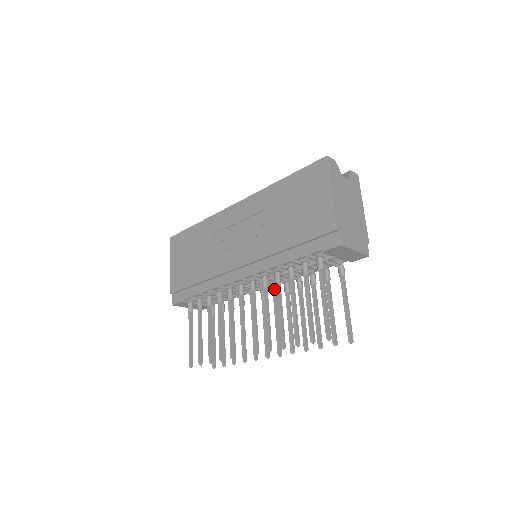
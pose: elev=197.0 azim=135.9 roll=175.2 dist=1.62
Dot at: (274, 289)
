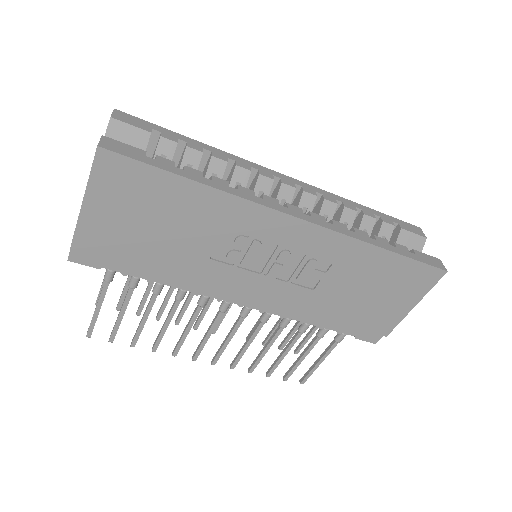
Dot at: occluded
